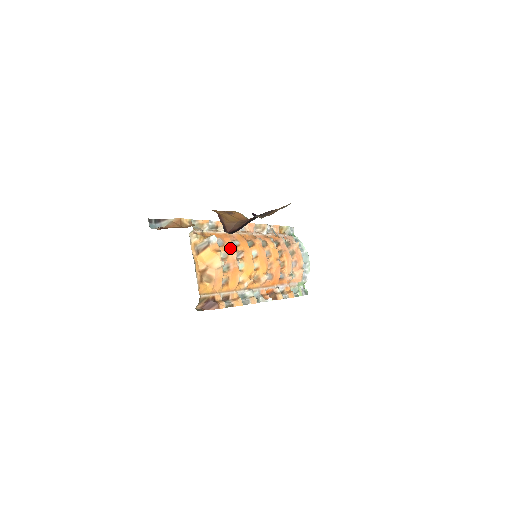
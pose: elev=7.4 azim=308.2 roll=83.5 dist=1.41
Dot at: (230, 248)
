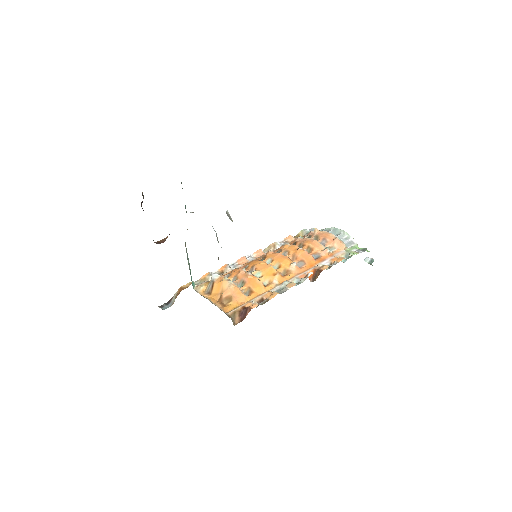
Dot at: (237, 272)
